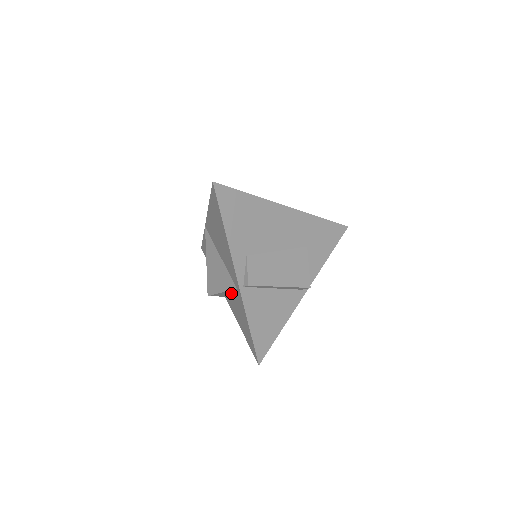
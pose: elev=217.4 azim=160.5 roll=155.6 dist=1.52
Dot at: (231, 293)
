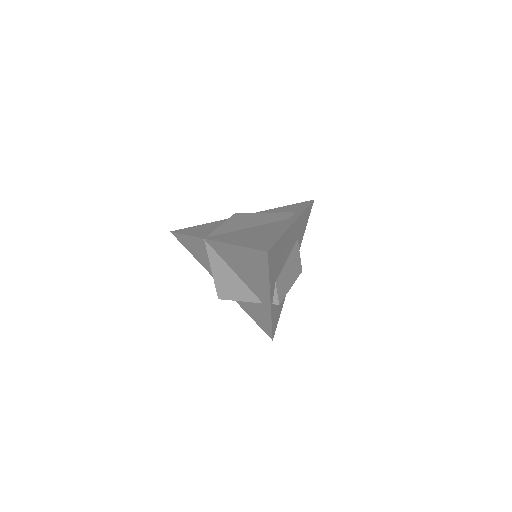
Dot at: occluded
